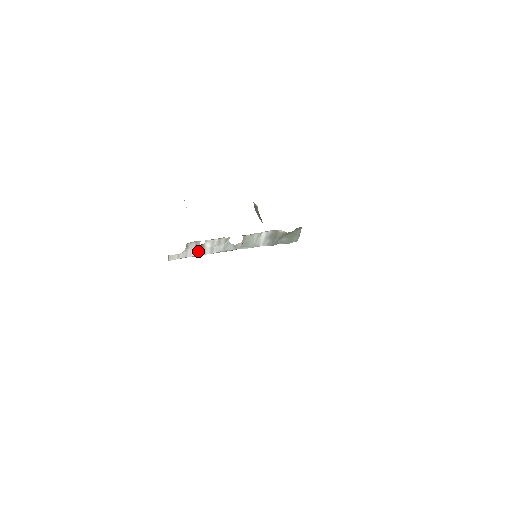
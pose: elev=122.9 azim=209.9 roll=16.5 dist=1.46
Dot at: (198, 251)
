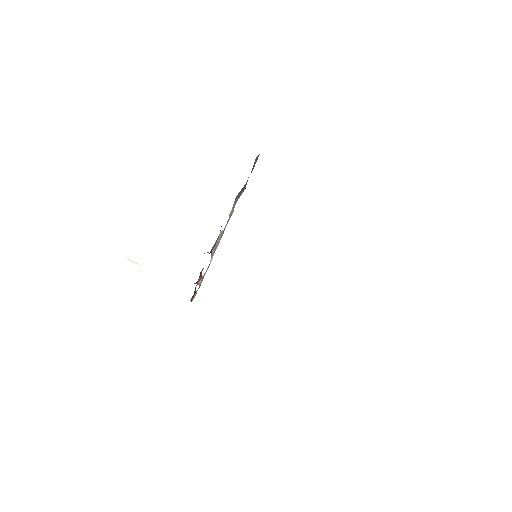
Dot at: (203, 277)
